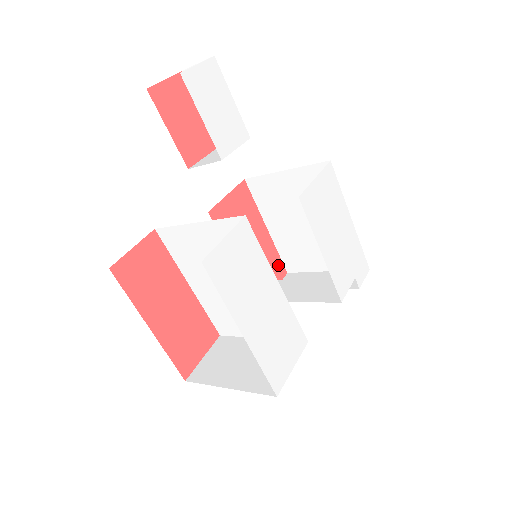
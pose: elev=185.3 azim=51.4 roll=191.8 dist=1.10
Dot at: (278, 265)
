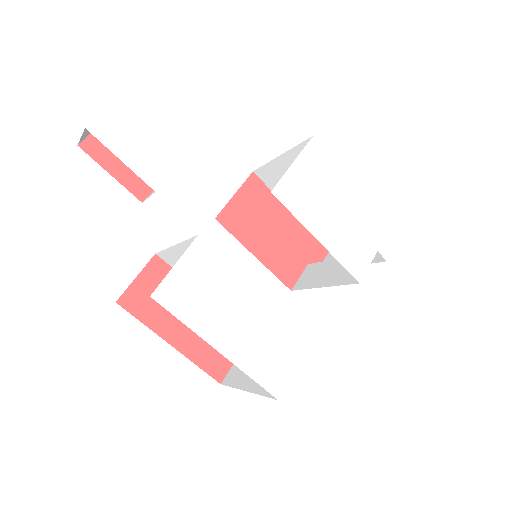
Dot at: (315, 246)
